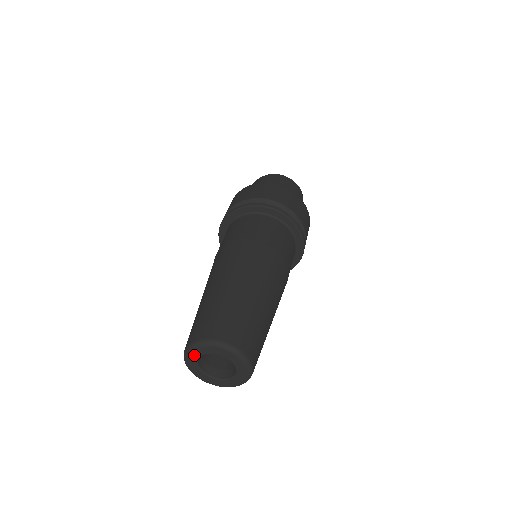
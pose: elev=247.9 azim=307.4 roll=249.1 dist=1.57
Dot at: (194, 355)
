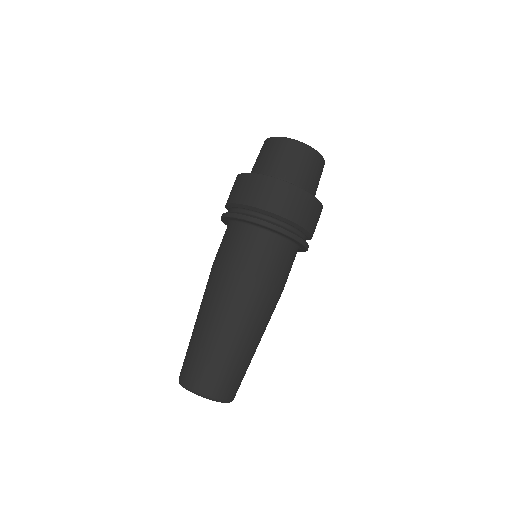
Dot at: occluded
